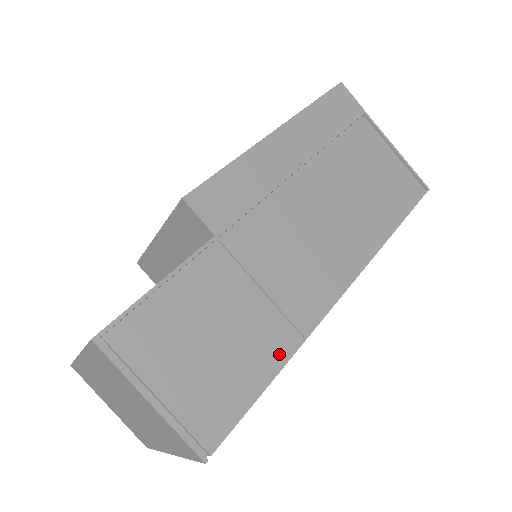
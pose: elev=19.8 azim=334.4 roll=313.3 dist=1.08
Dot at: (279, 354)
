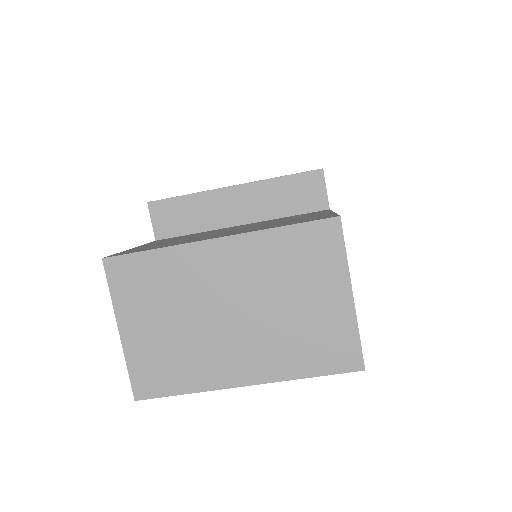
Dot at: occluded
